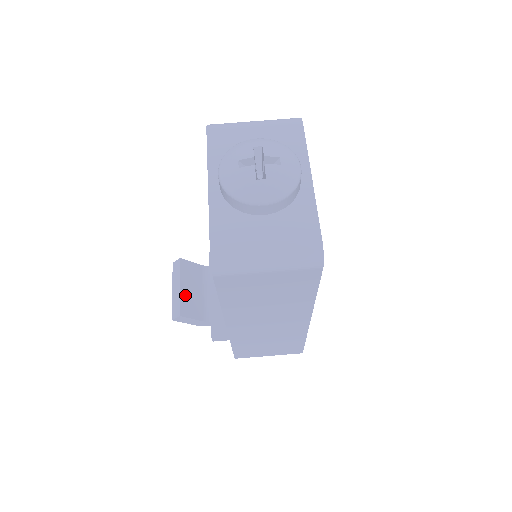
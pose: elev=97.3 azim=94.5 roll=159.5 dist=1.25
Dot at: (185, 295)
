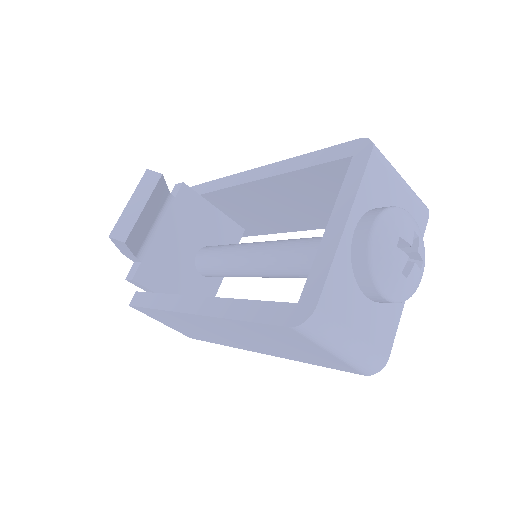
Dot at: (141, 220)
